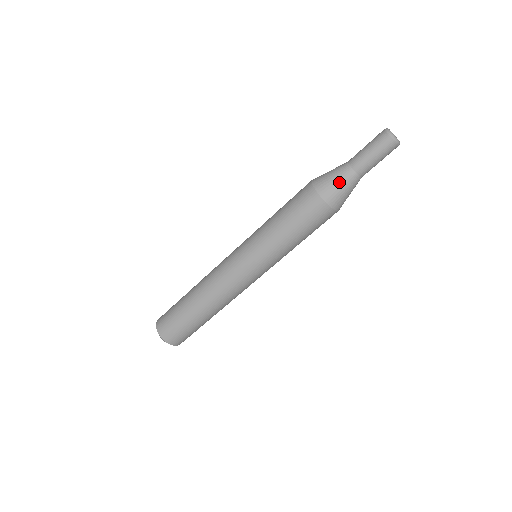
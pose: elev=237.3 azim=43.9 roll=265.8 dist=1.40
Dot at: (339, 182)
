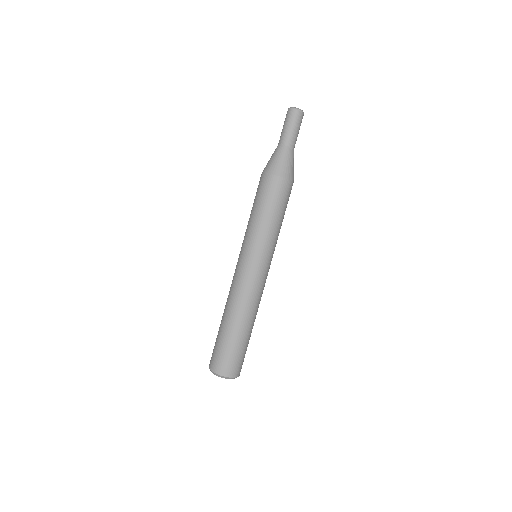
Dot at: (272, 157)
